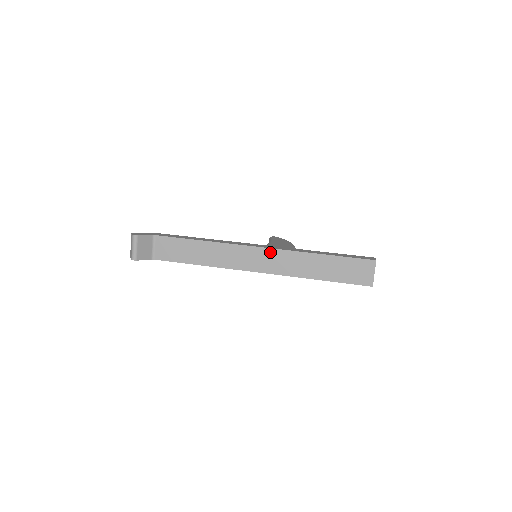
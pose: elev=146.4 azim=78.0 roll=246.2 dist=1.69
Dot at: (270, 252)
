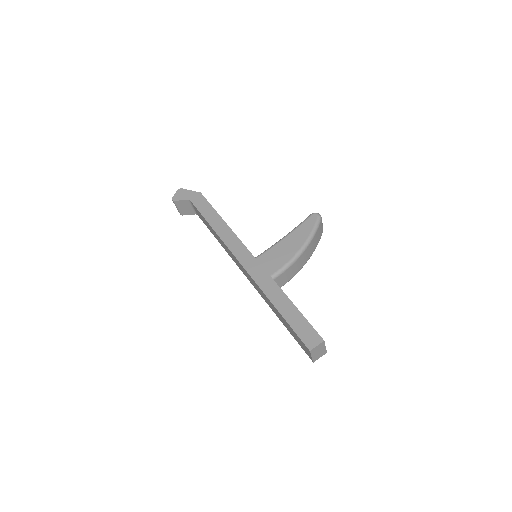
Dot at: (247, 273)
